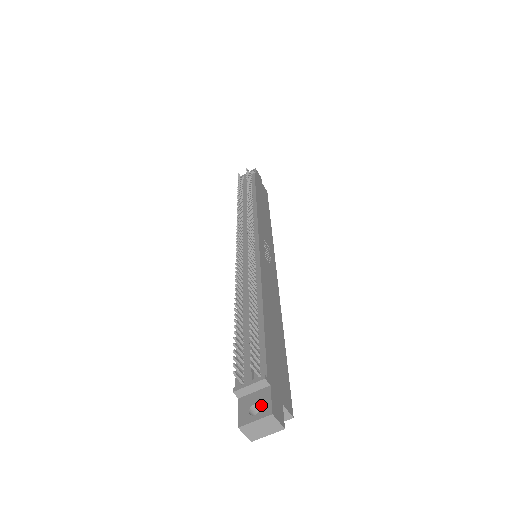
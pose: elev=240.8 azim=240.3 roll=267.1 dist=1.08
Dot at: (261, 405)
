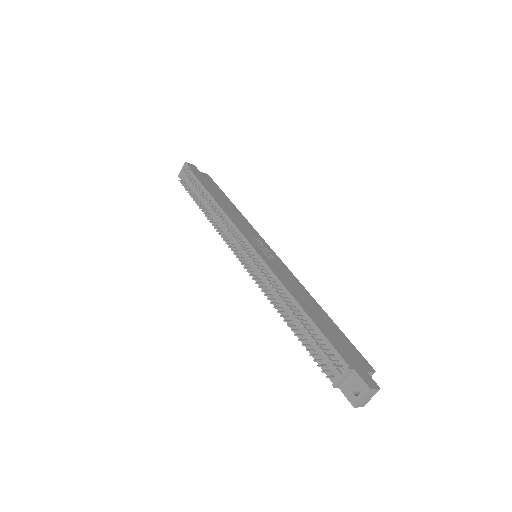
Dot at: (358, 386)
